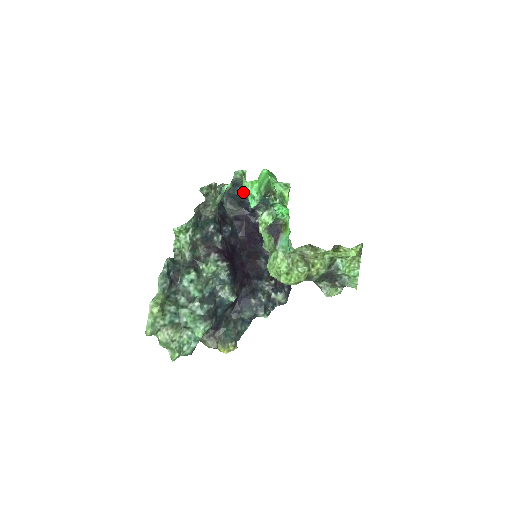
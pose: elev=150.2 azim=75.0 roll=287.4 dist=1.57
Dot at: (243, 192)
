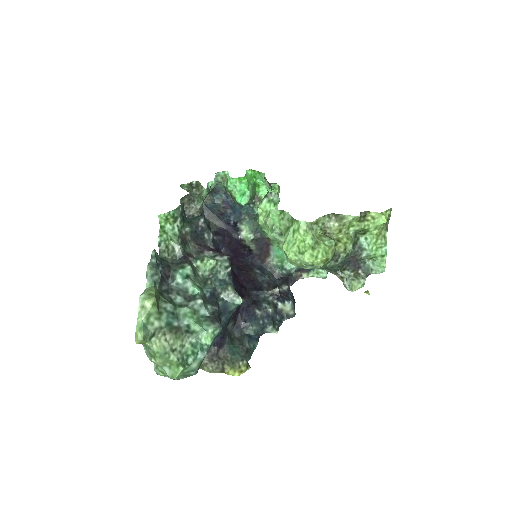
Dot at: (224, 200)
